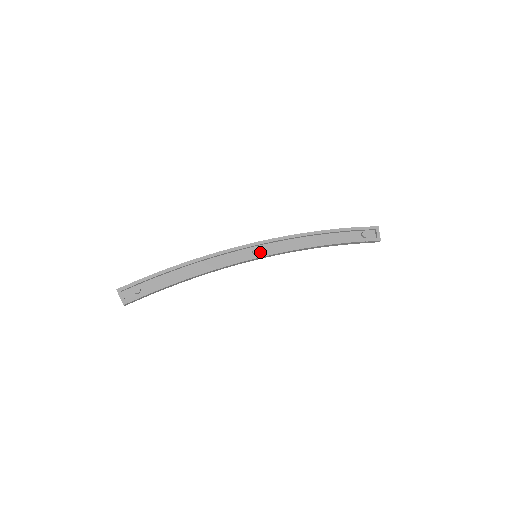
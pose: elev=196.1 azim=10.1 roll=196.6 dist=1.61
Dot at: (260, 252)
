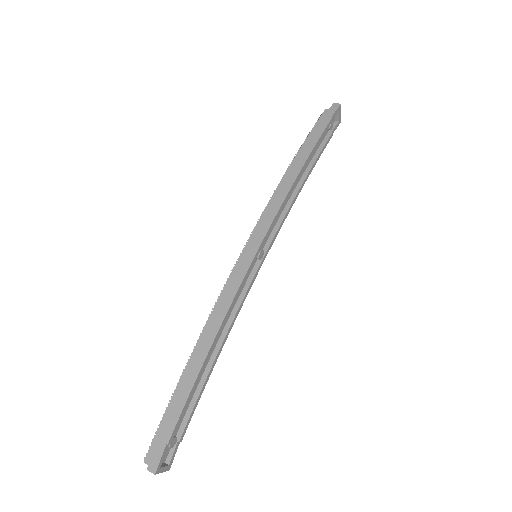
Dot at: (261, 249)
